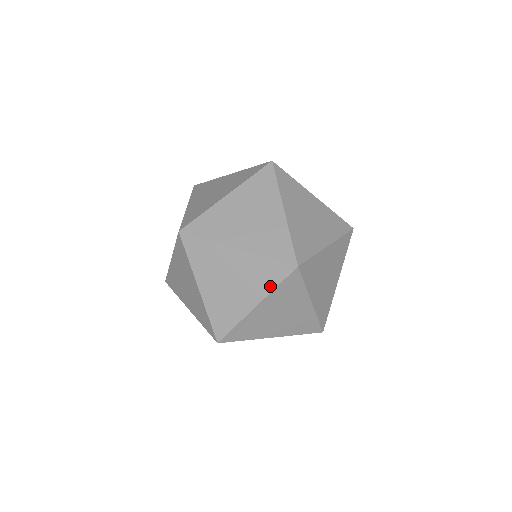
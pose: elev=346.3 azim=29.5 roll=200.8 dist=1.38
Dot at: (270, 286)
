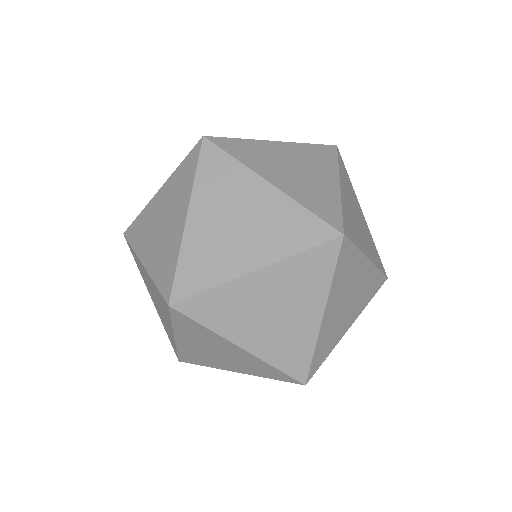
Dot at: (292, 248)
